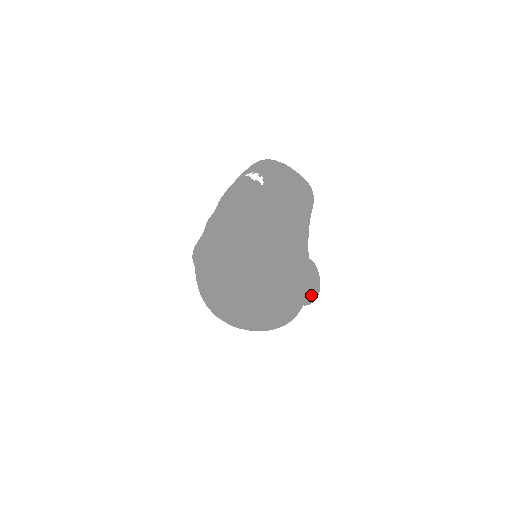
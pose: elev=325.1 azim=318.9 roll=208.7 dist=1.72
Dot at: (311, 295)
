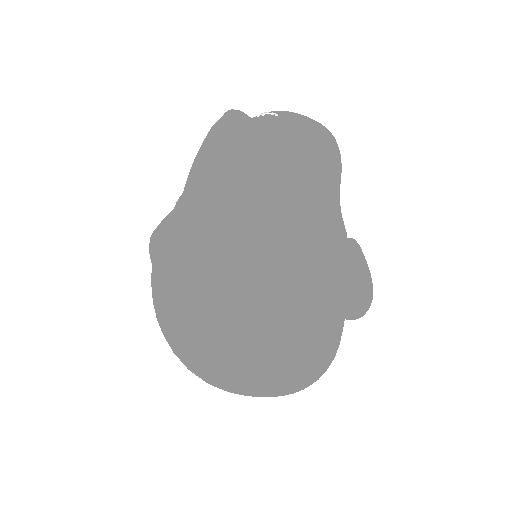
Dot at: (361, 299)
